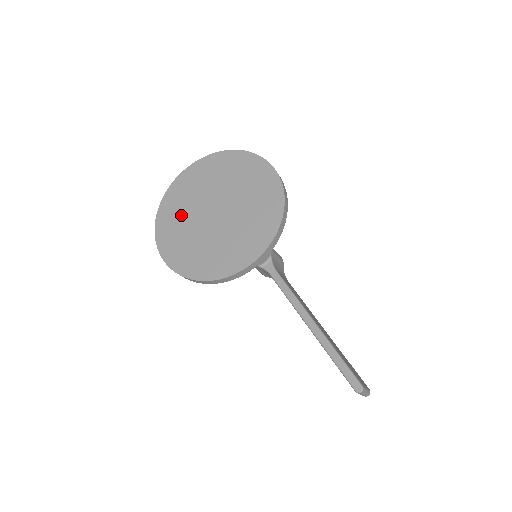
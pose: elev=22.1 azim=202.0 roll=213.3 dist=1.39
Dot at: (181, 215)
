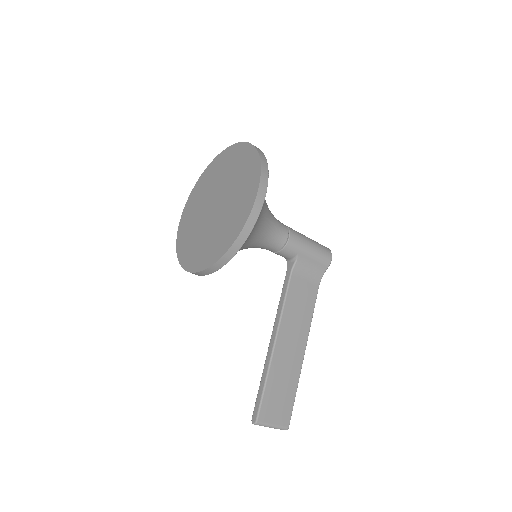
Dot at: (205, 189)
